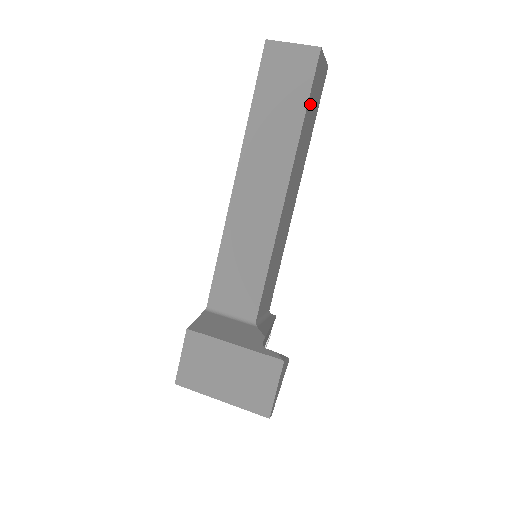
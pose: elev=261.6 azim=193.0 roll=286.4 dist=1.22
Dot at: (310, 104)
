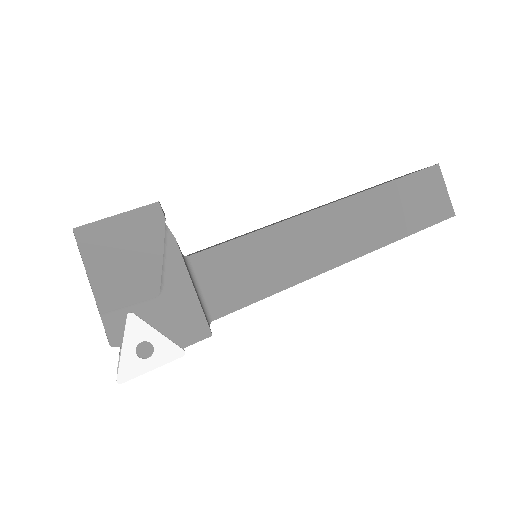
Dot at: (405, 190)
